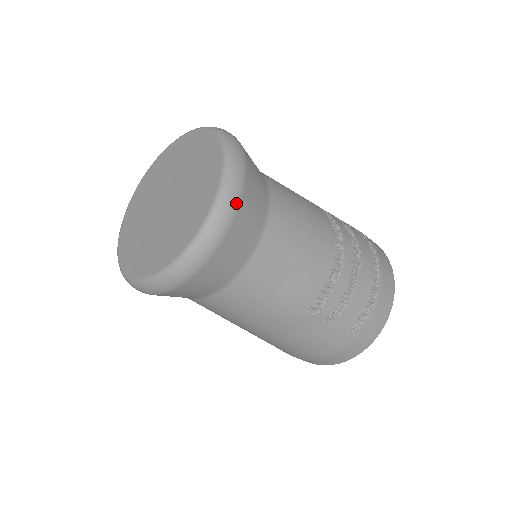
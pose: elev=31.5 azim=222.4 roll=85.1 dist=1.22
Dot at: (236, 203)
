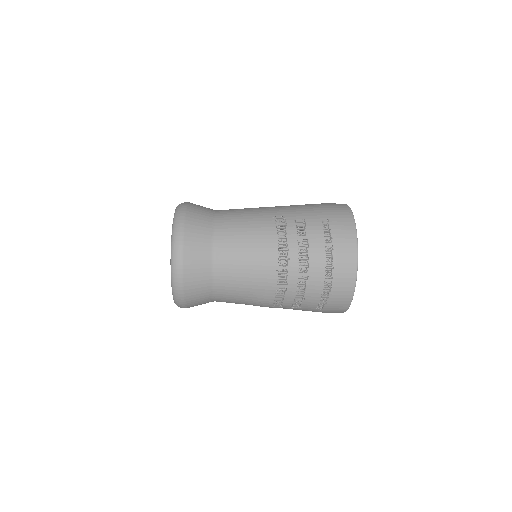
Dot at: (181, 287)
